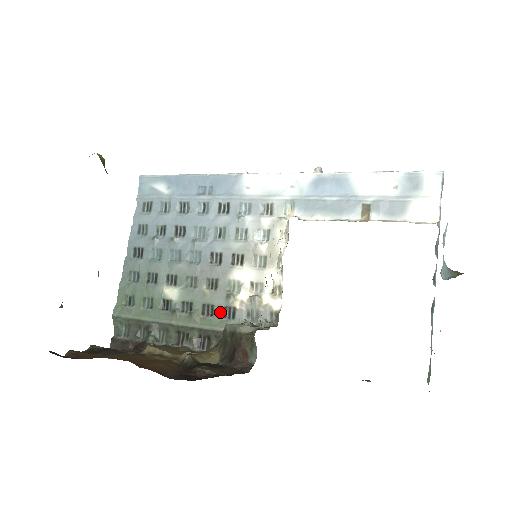
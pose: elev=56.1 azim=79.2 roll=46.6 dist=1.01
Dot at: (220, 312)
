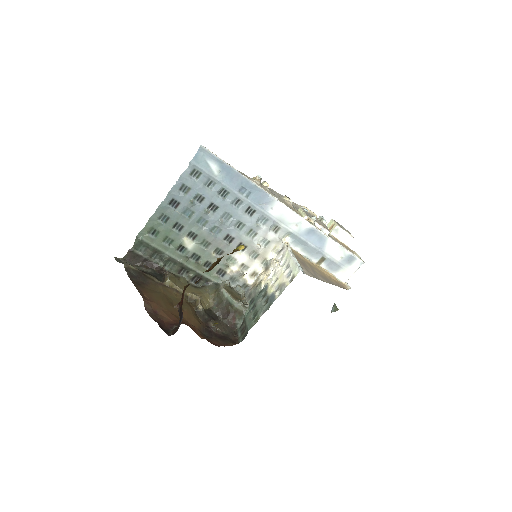
Dot at: (216, 270)
